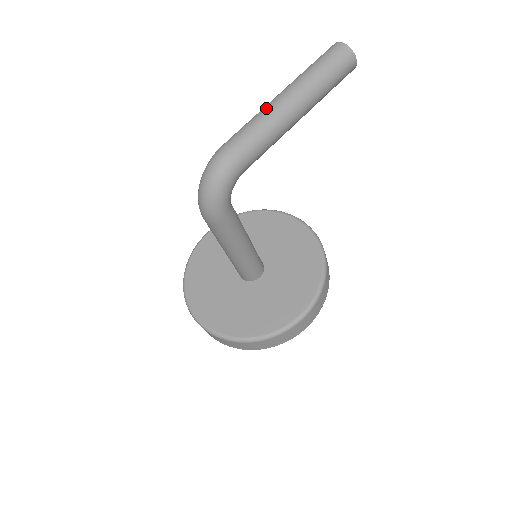
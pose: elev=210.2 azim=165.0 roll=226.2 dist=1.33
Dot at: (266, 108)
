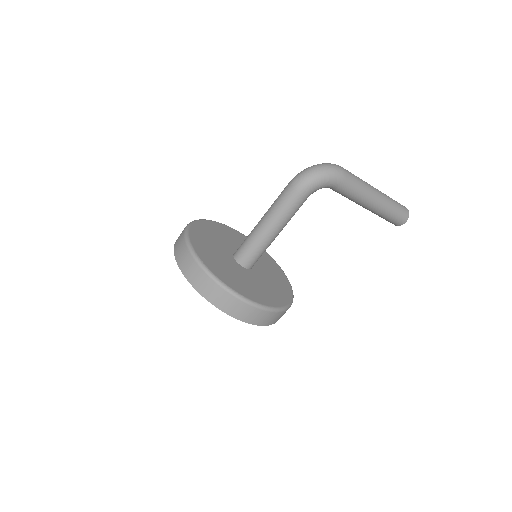
Dot at: (366, 182)
